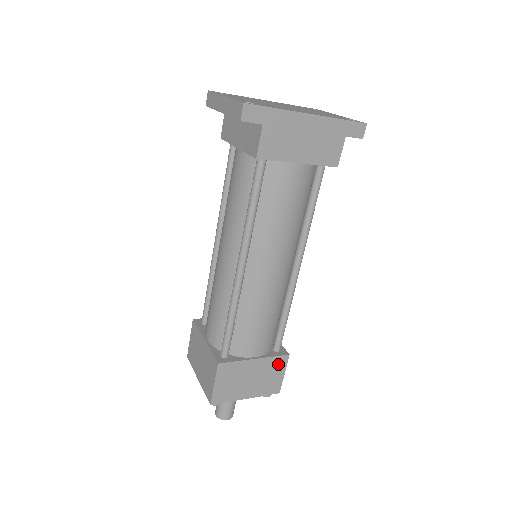
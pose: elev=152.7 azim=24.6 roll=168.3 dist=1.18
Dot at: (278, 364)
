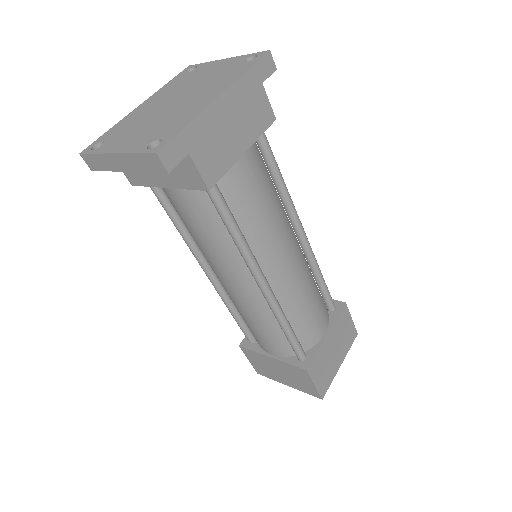
Dot at: (343, 318)
